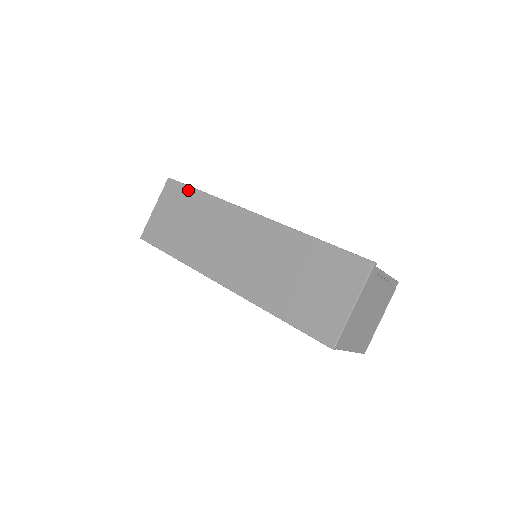
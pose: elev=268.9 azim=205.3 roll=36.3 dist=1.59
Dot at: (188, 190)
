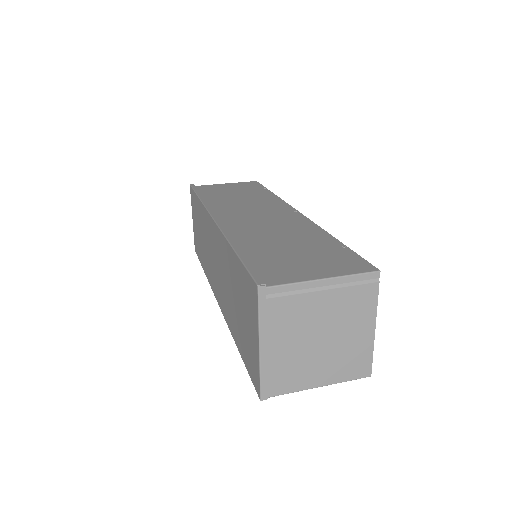
Dot at: (195, 197)
